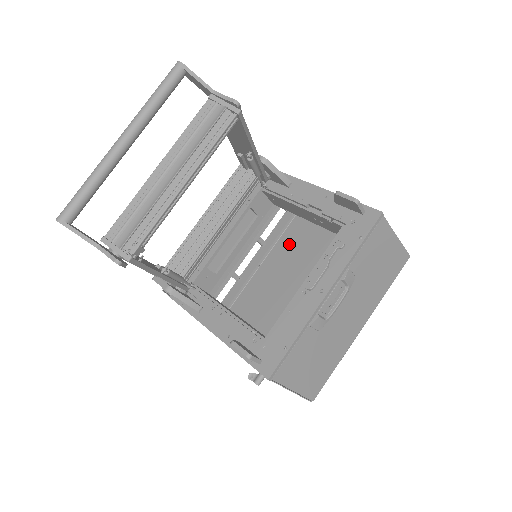
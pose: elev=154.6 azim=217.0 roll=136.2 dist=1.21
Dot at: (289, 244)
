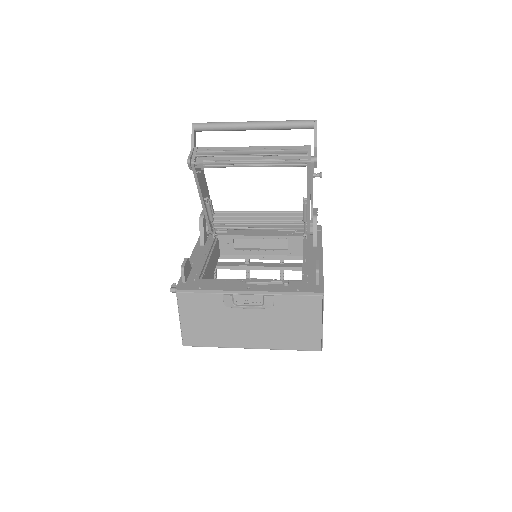
Dot at: occluded
